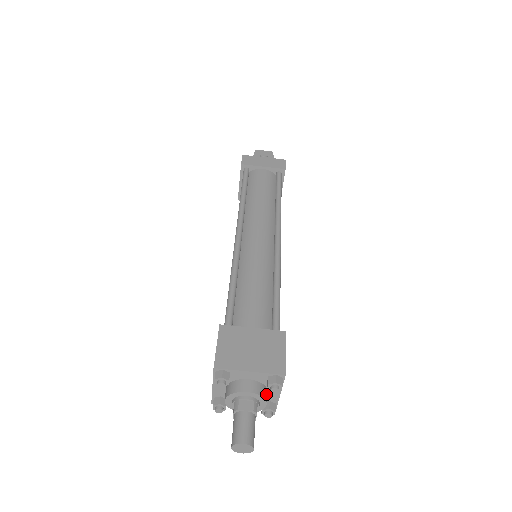
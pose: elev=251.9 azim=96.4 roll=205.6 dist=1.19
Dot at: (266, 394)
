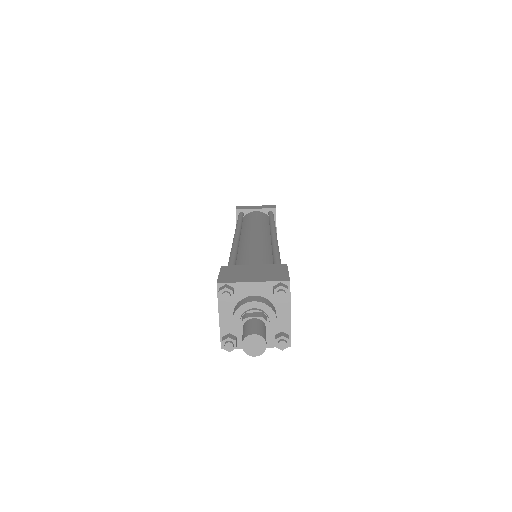
Dot at: (275, 311)
